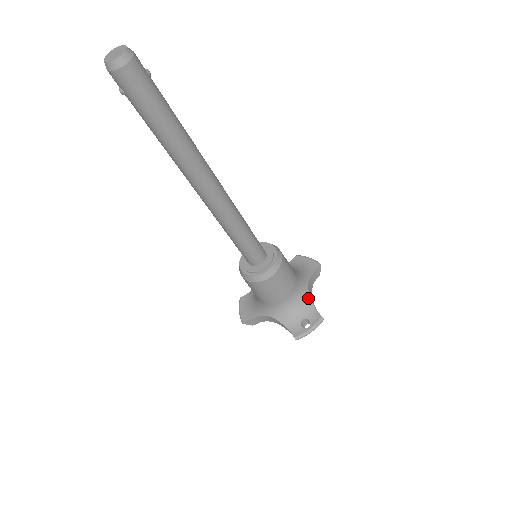
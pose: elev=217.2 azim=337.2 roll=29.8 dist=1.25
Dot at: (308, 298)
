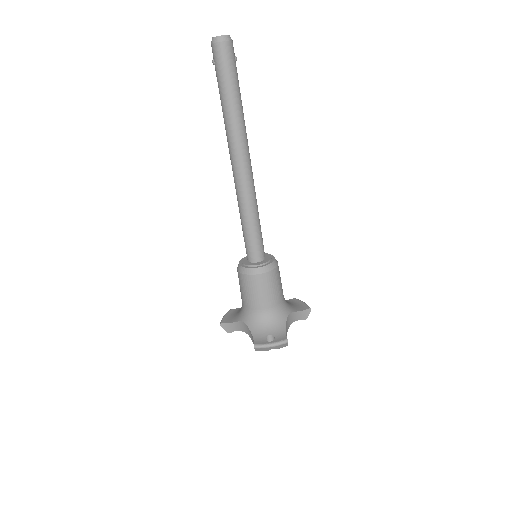
Dot at: (284, 321)
